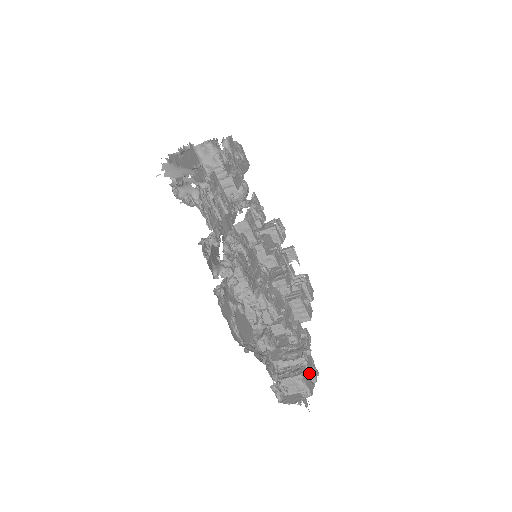
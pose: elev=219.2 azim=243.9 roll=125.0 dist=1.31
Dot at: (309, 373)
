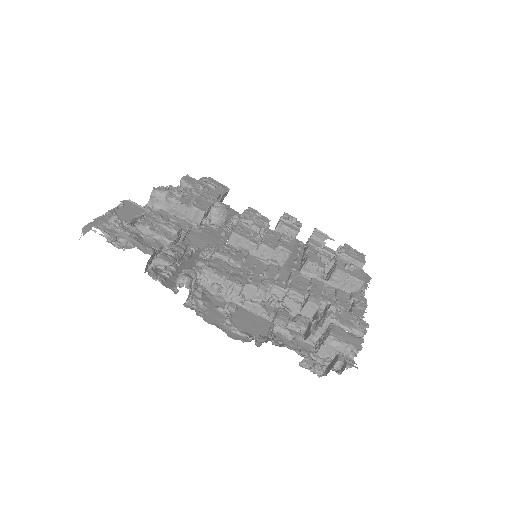
Dot at: (347, 329)
